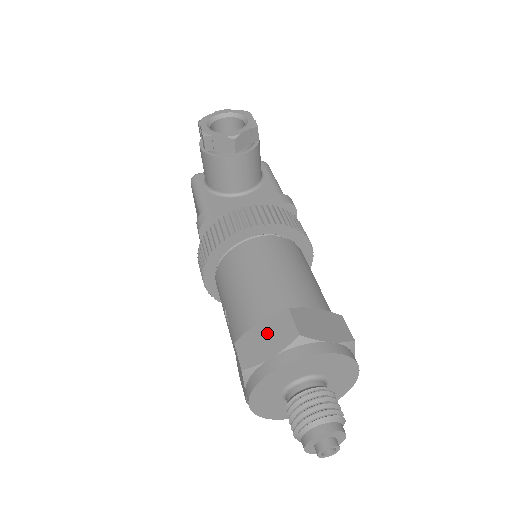
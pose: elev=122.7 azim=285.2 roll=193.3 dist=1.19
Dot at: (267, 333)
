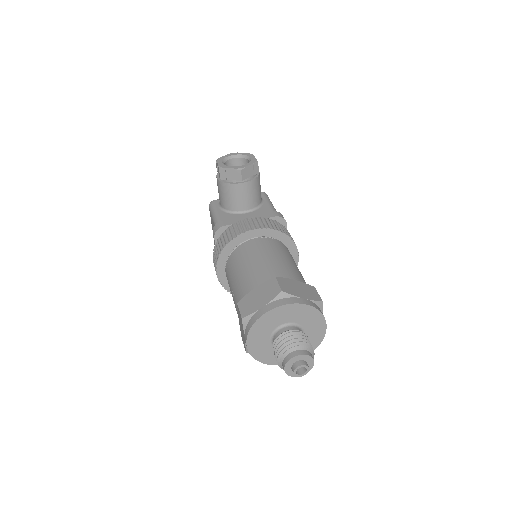
Dot at: (260, 293)
